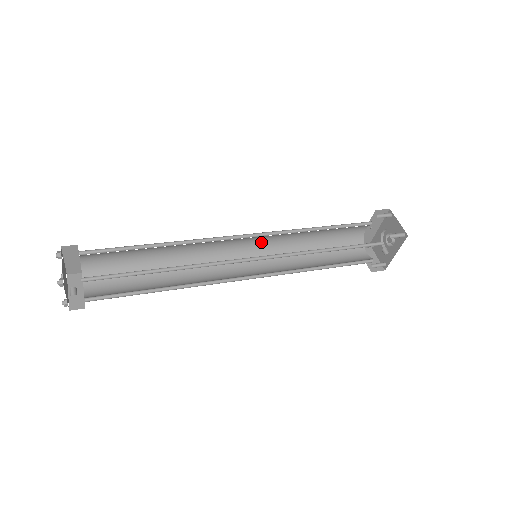
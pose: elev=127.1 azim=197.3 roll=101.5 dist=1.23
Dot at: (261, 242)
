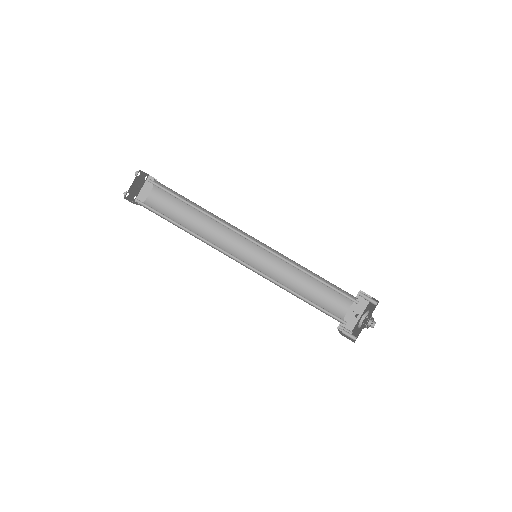
Dot at: (264, 262)
